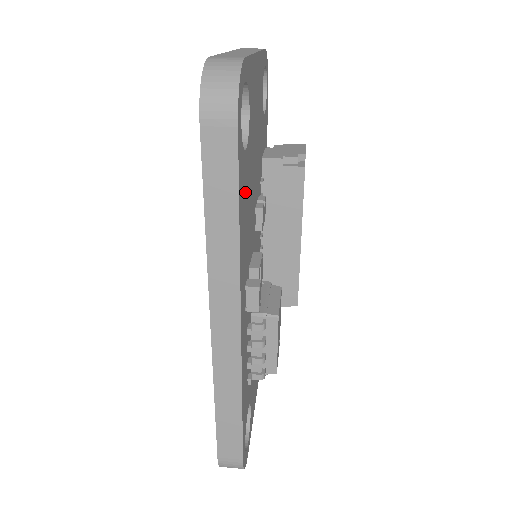
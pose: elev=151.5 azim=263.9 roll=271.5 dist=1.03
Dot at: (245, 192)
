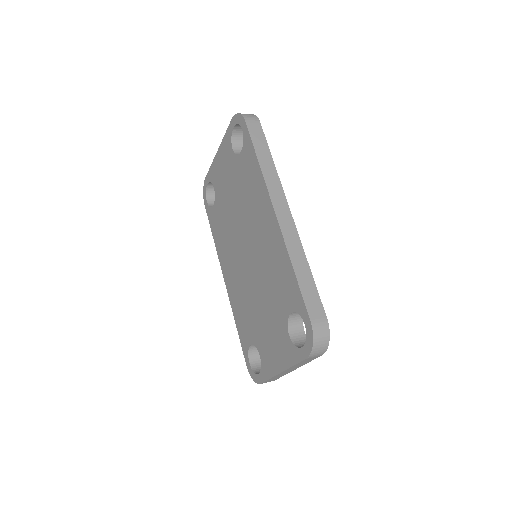
Dot at: occluded
